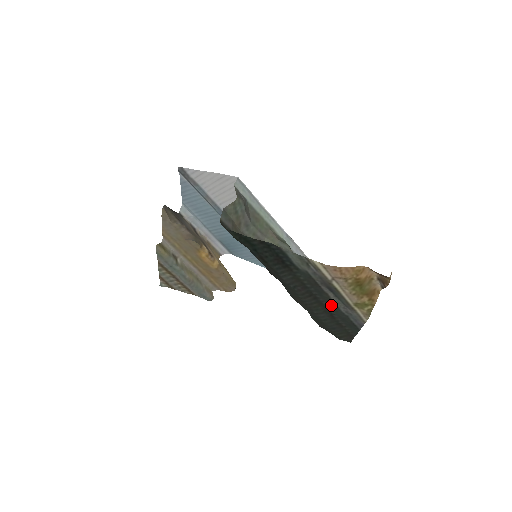
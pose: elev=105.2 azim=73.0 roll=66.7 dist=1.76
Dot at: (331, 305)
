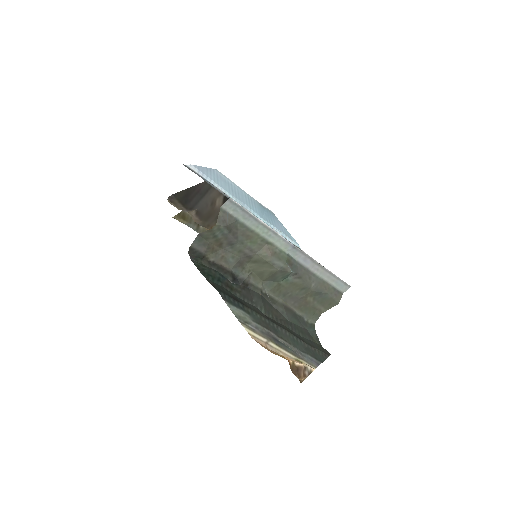
Dot at: (291, 340)
